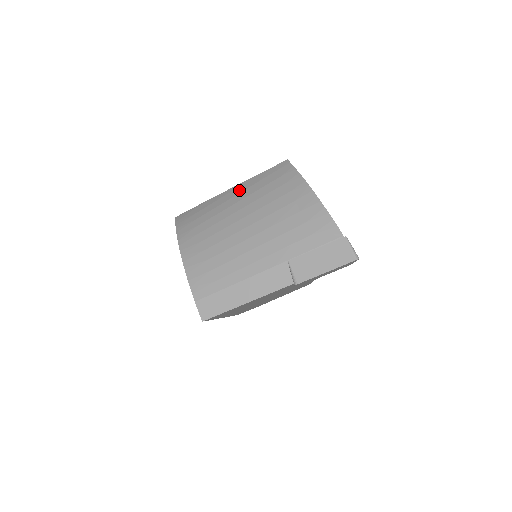
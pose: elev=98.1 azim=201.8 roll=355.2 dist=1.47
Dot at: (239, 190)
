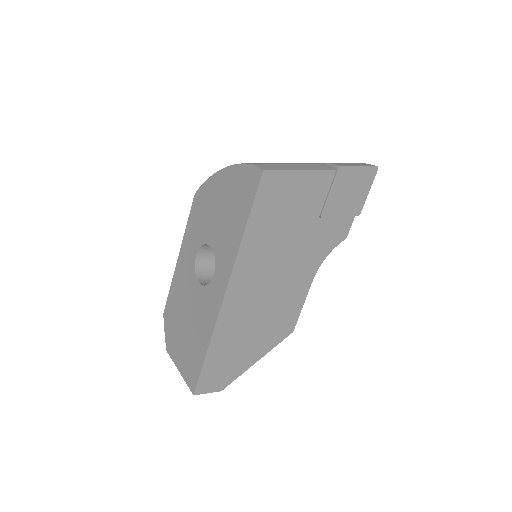
Dot at: occluded
